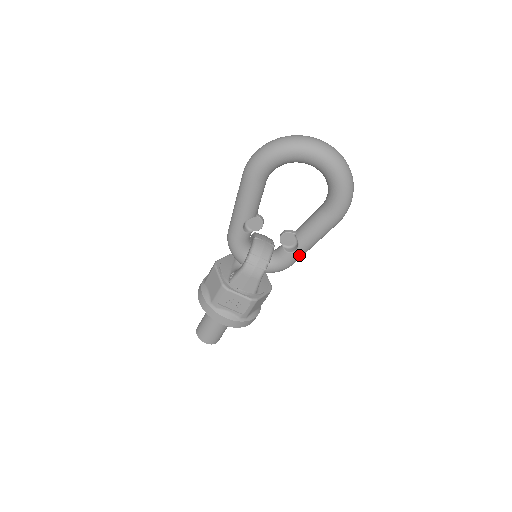
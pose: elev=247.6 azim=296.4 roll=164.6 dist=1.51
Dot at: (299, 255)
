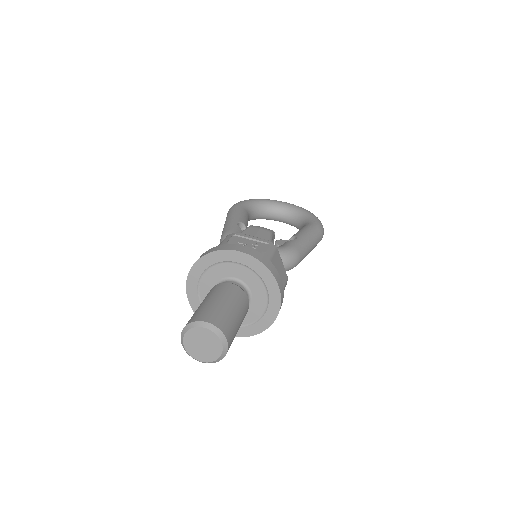
Dot at: (301, 243)
